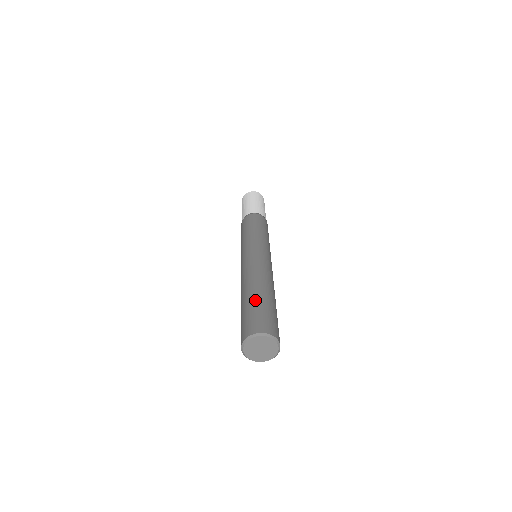
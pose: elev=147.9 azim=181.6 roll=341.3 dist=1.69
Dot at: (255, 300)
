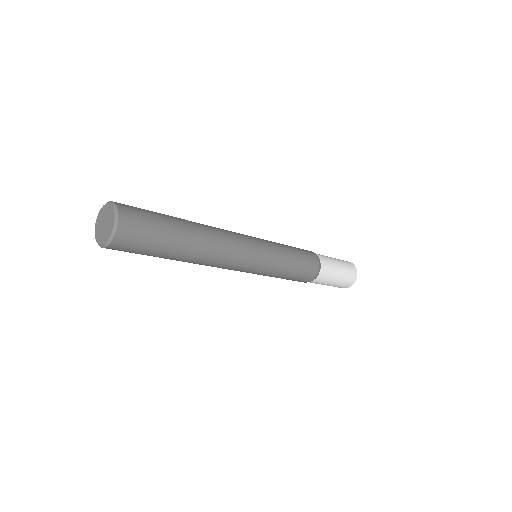
Dot at: (169, 216)
